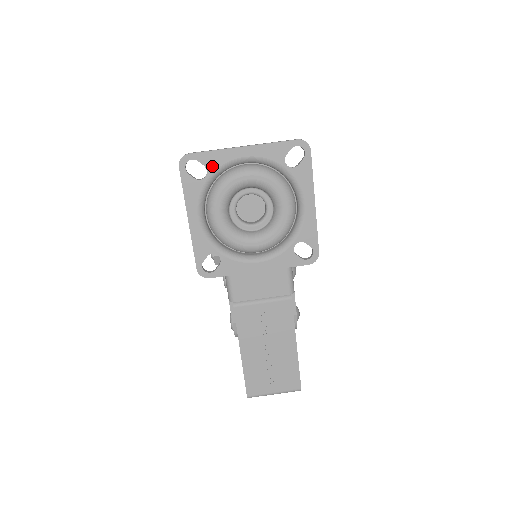
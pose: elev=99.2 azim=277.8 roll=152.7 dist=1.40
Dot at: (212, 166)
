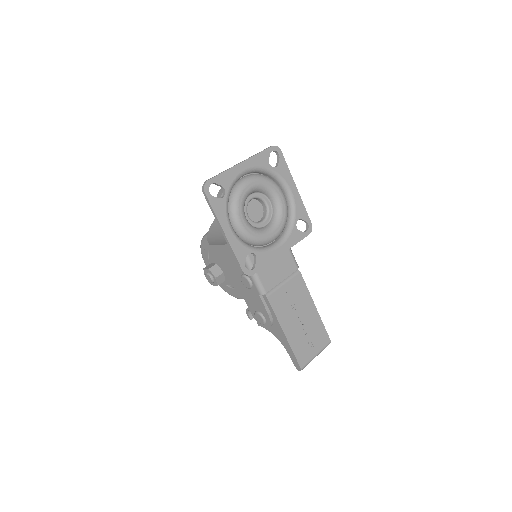
Dot at: (226, 184)
